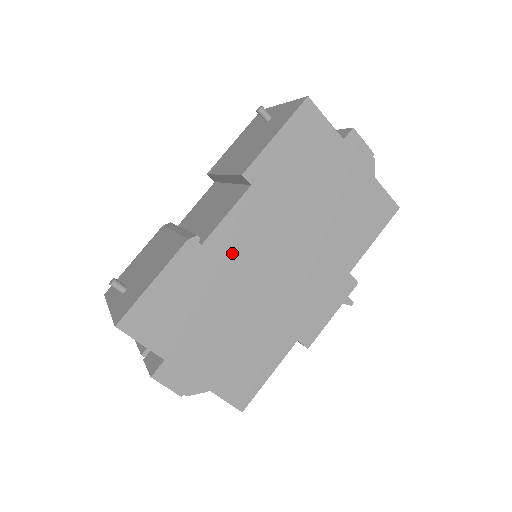
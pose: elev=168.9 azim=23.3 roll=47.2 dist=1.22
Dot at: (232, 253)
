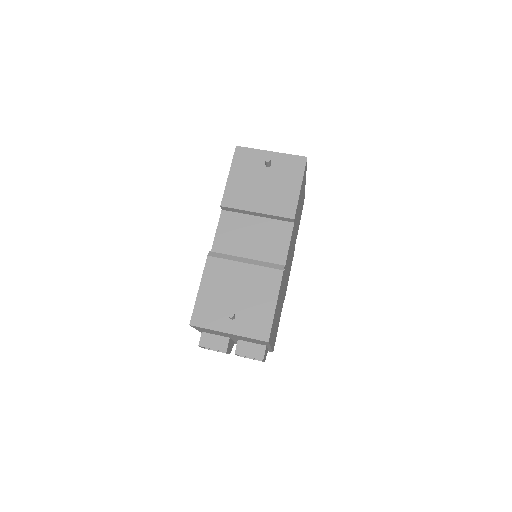
Dot at: (286, 267)
